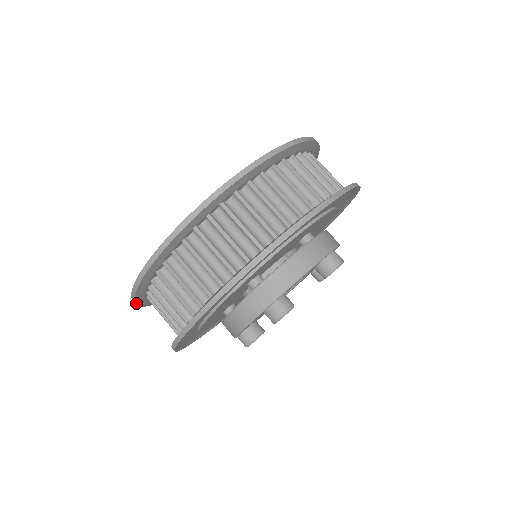
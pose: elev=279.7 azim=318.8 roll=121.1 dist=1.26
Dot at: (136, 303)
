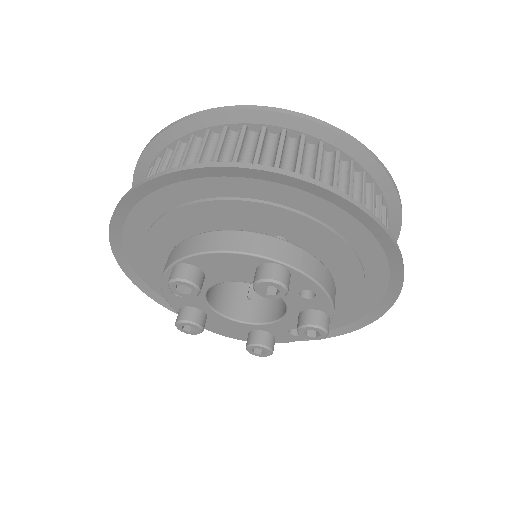
Dot at: occluded
